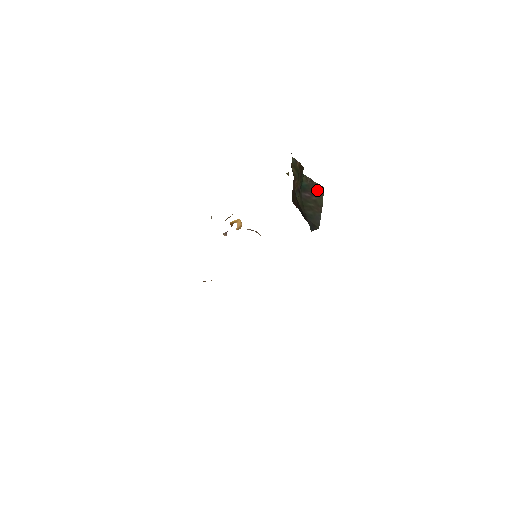
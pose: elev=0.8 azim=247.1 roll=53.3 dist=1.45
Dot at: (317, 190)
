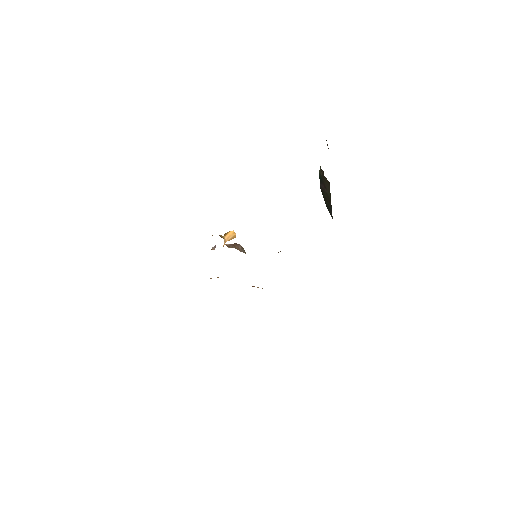
Dot at: (326, 184)
